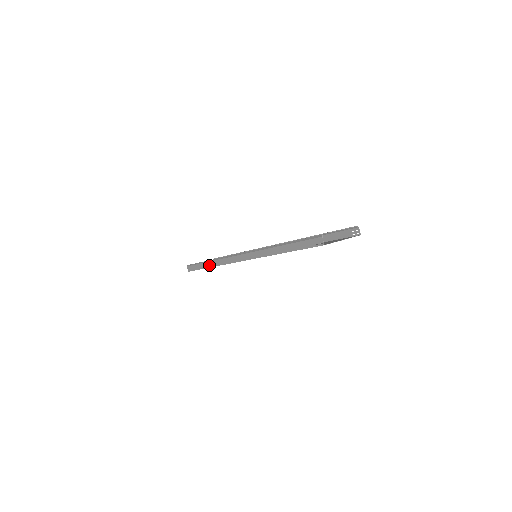
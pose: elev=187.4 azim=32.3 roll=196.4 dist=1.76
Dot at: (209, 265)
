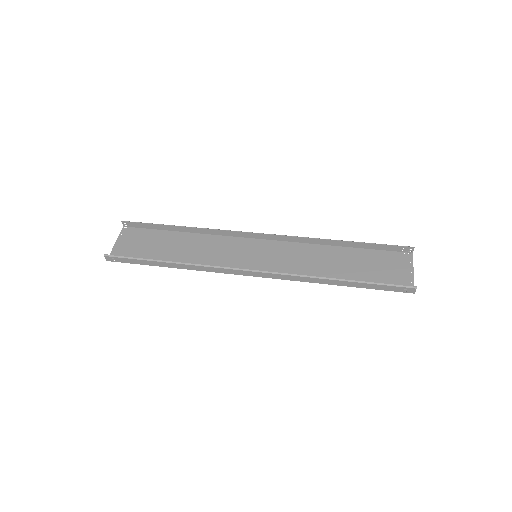
Dot at: (173, 266)
